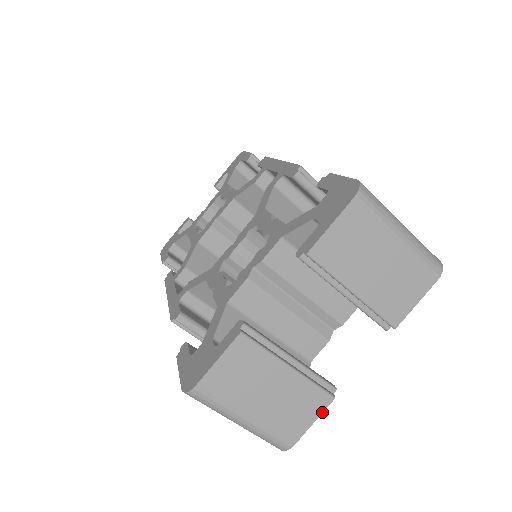
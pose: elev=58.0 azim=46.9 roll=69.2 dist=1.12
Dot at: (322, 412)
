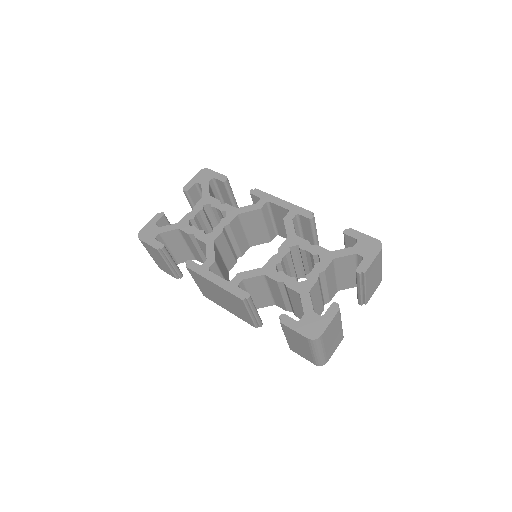
Dot at: occluded
